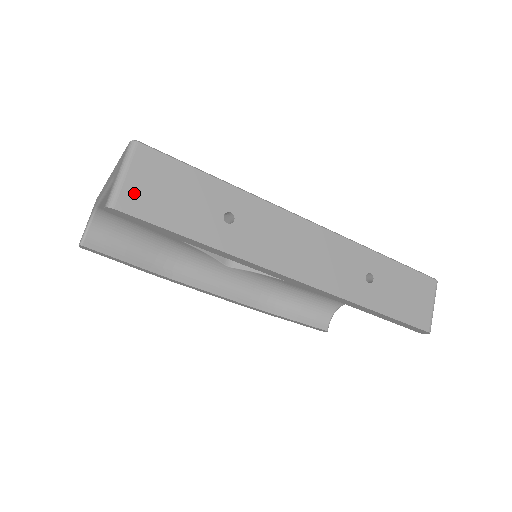
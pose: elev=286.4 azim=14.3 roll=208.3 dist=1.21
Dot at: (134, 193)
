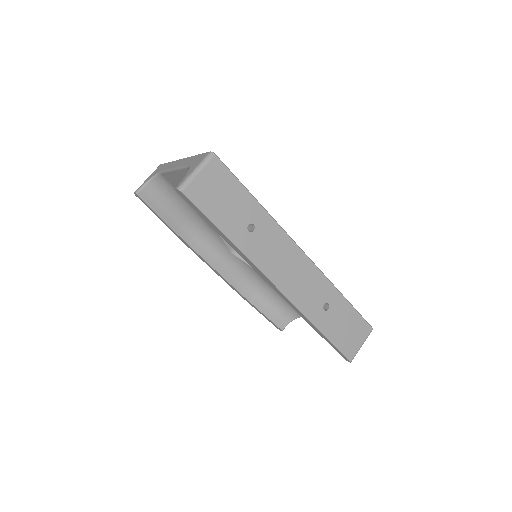
Dot at: (198, 187)
